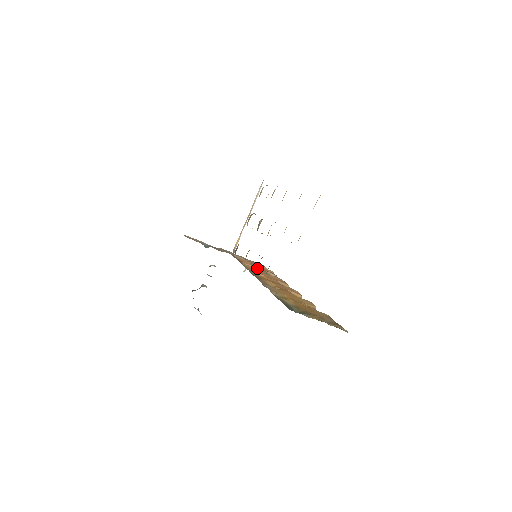
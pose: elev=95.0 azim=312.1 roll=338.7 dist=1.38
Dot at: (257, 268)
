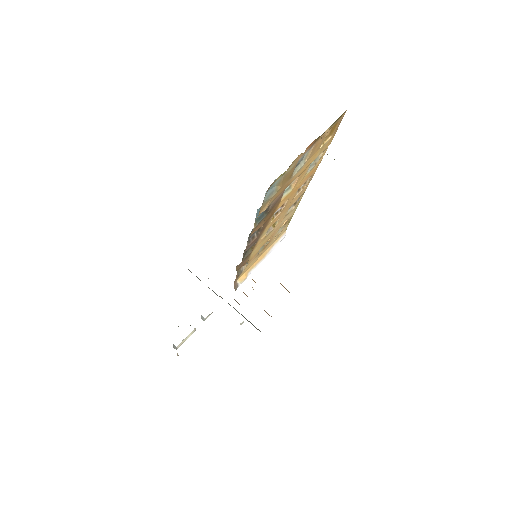
Dot at: occluded
